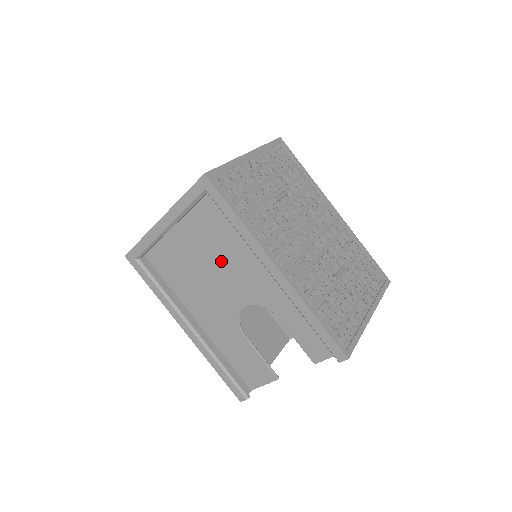
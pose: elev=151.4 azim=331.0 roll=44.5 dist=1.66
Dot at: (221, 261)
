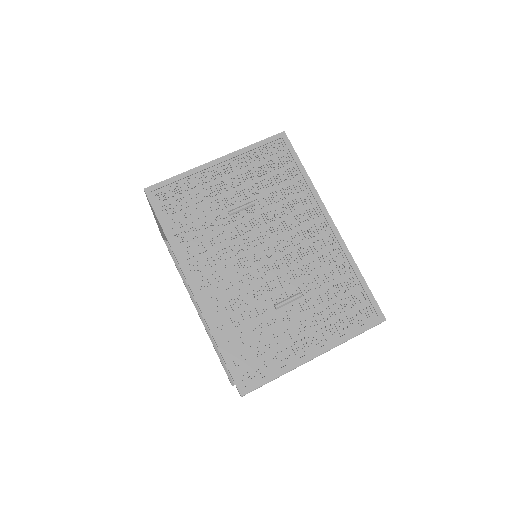
Dot at: occluded
